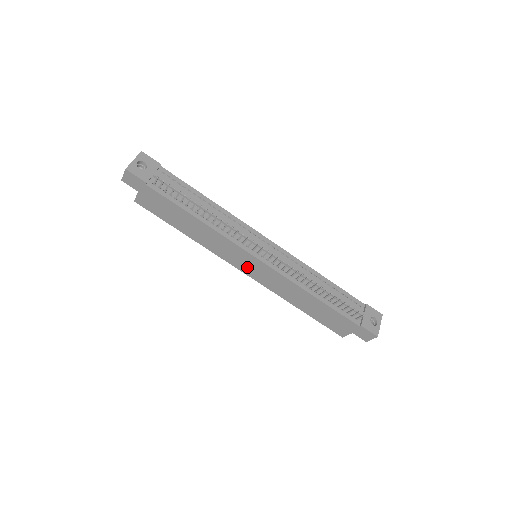
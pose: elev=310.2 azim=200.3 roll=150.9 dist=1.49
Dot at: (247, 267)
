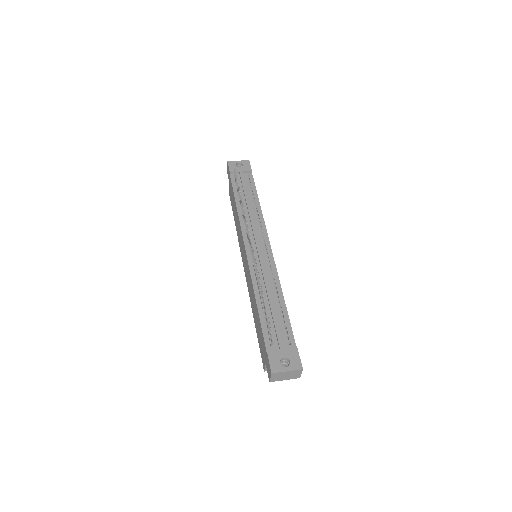
Dot at: (244, 259)
